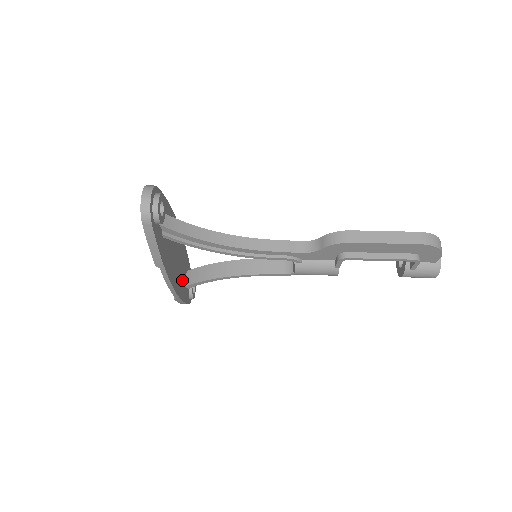
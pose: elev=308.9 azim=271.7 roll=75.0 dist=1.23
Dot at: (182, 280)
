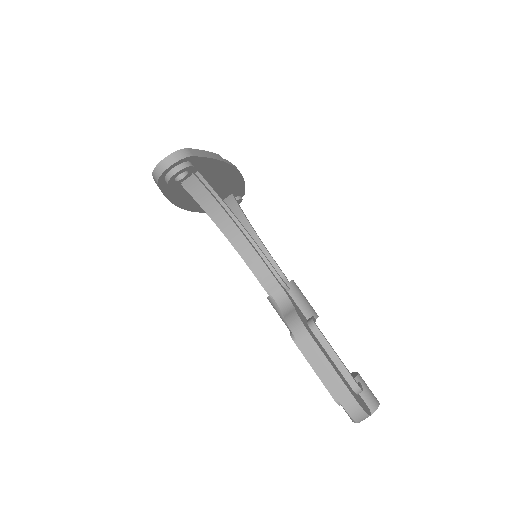
Dot at: occluded
